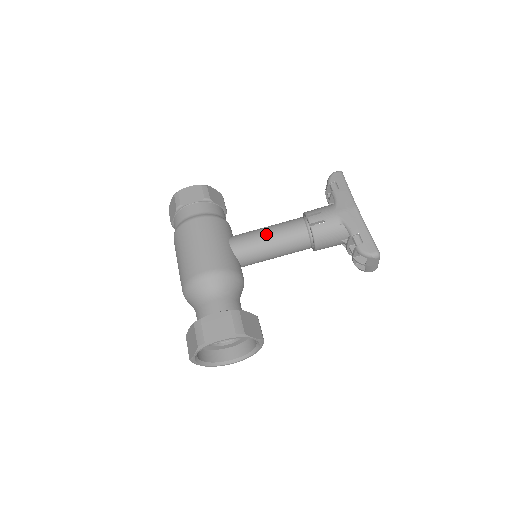
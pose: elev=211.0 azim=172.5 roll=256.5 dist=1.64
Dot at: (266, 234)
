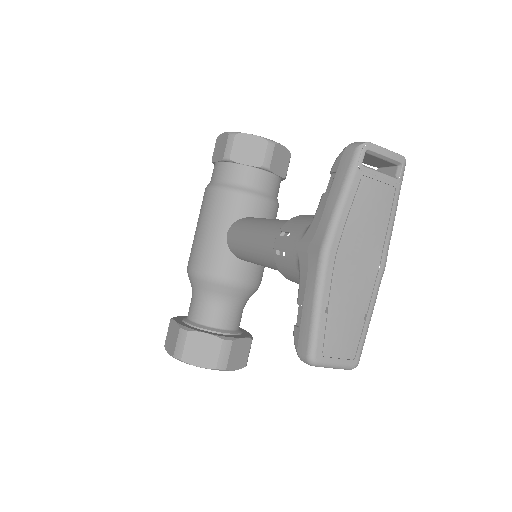
Dot at: (248, 237)
